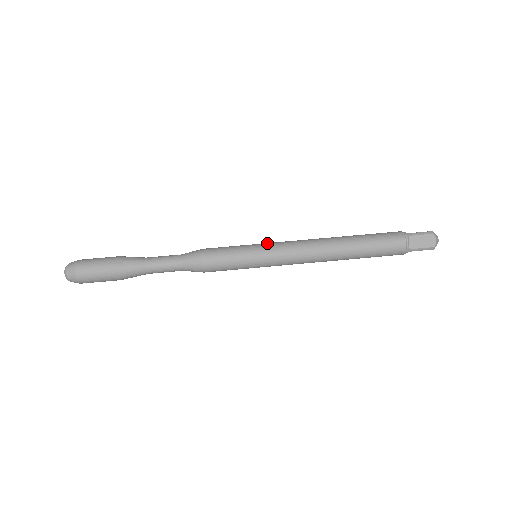
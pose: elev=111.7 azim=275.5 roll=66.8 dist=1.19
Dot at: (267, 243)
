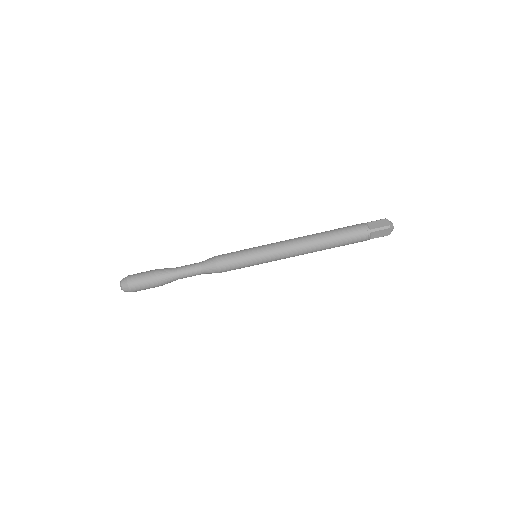
Dot at: (263, 250)
